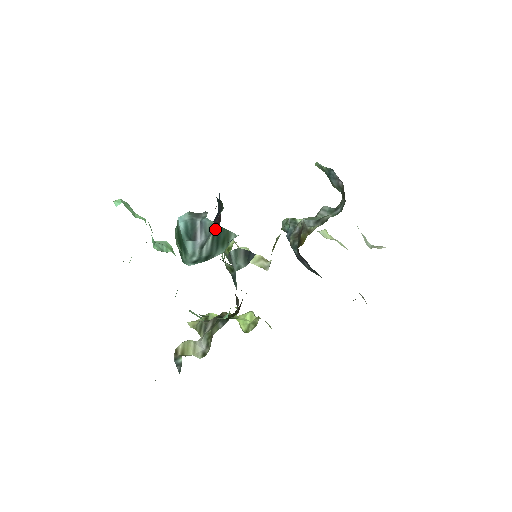
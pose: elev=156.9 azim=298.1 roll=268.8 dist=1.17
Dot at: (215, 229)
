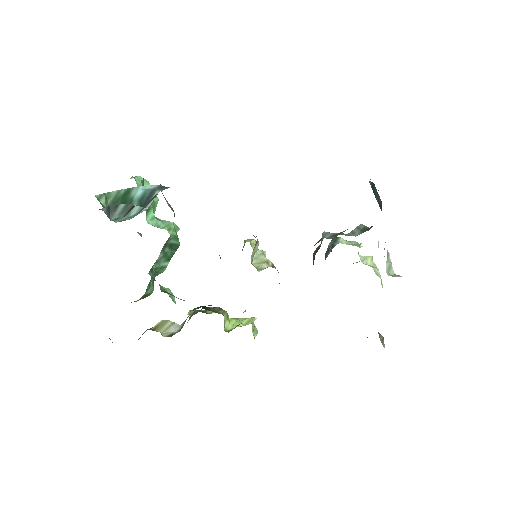
Dot at: (154, 196)
